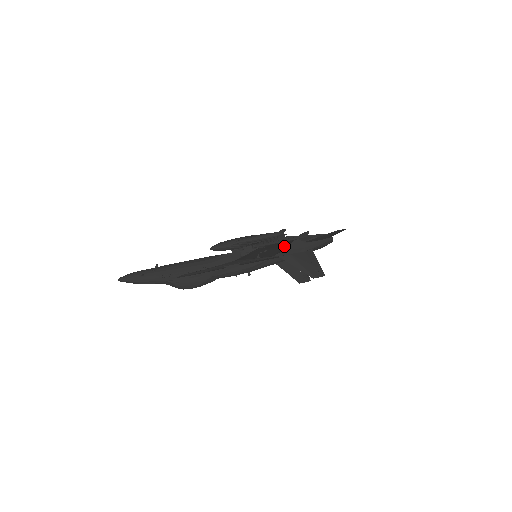
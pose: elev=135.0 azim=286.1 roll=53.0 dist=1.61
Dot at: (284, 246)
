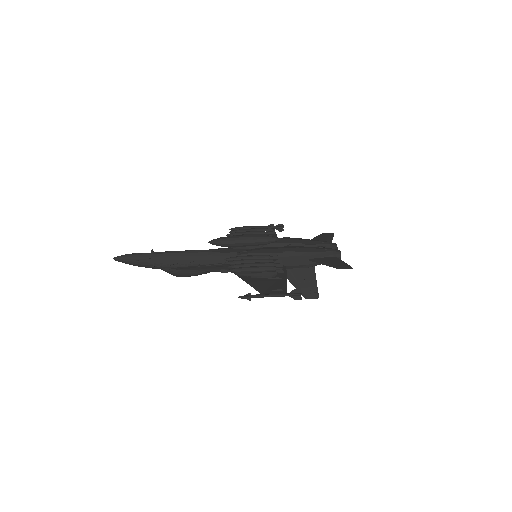
Dot at: (278, 282)
